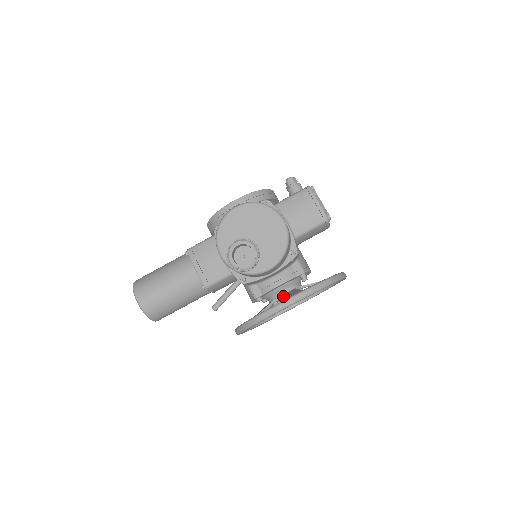
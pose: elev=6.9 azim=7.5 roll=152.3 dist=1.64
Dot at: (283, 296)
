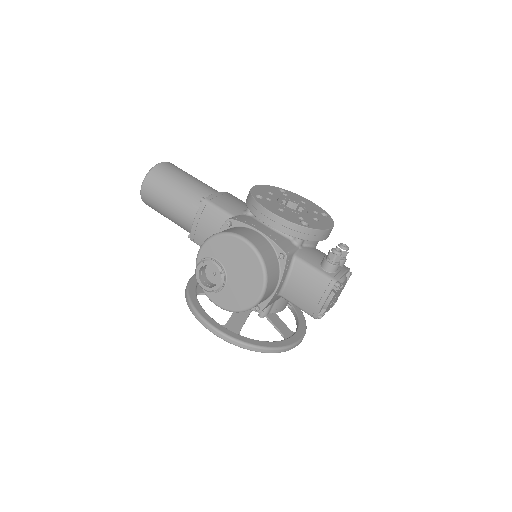
Dot at: occluded
